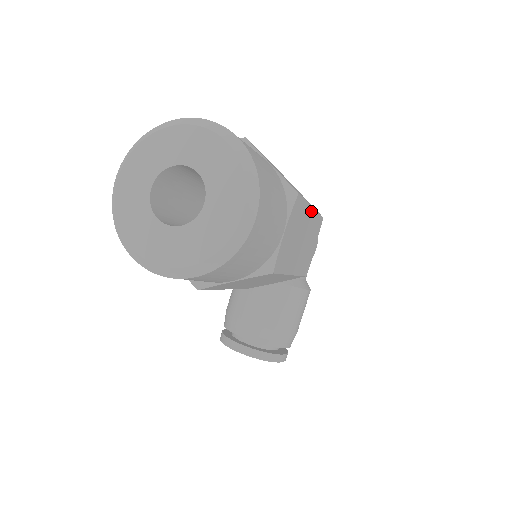
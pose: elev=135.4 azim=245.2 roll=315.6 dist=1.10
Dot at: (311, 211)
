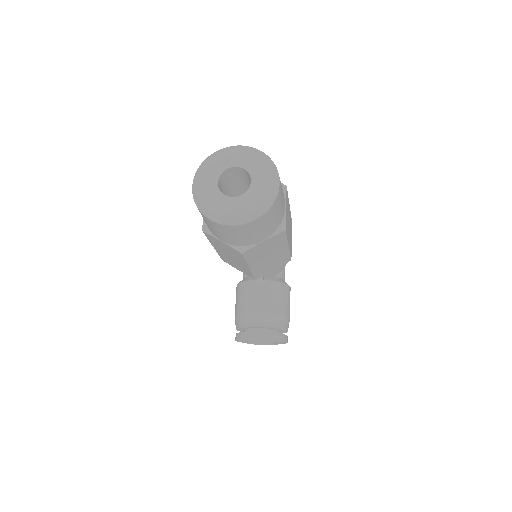
Dot at: (289, 208)
